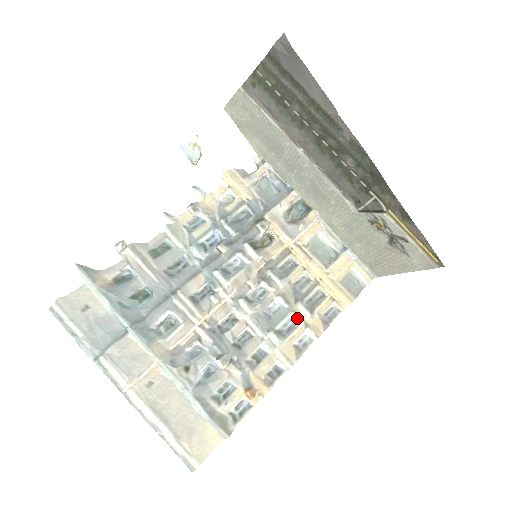
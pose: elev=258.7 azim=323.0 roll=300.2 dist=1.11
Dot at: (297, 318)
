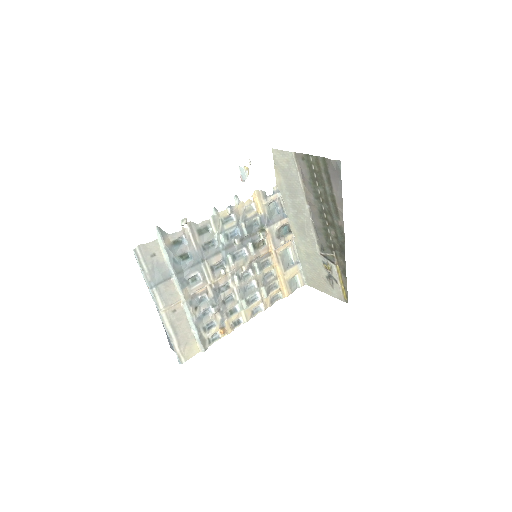
Dot at: (259, 296)
